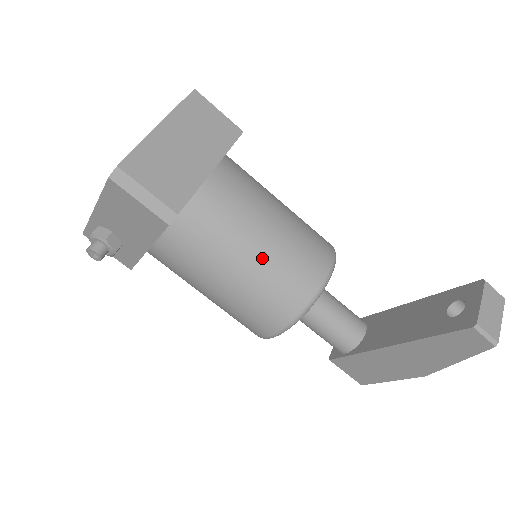
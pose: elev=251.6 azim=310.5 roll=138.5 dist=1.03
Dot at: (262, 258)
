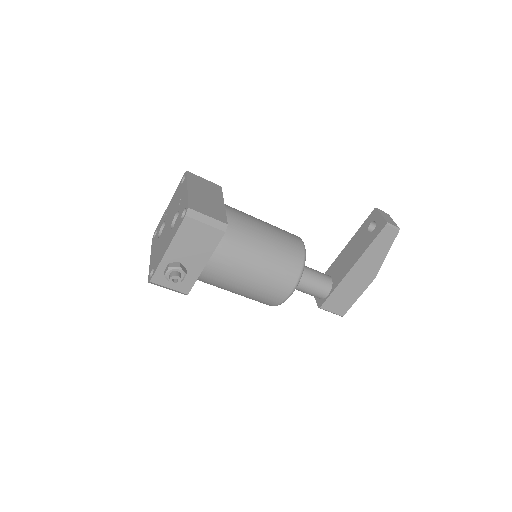
Dot at: (270, 242)
